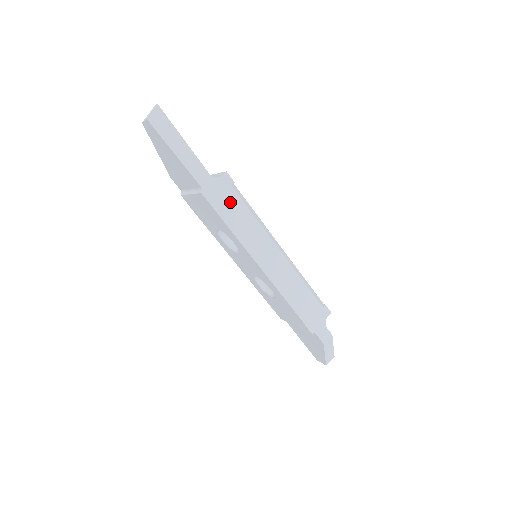
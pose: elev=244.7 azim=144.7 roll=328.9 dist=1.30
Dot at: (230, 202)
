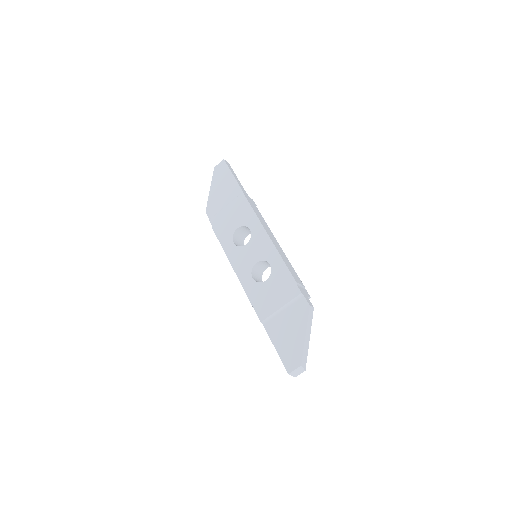
Dot at: (255, 207)
